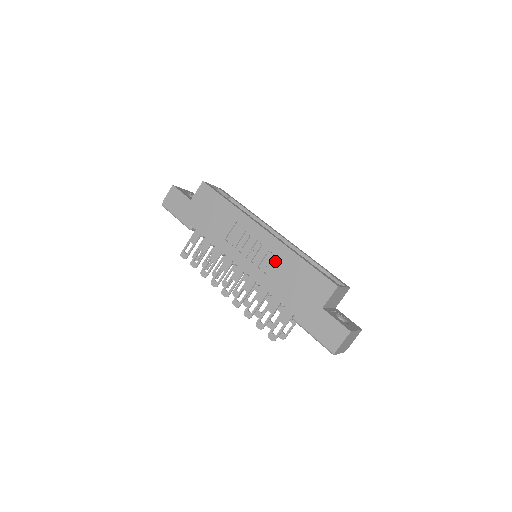
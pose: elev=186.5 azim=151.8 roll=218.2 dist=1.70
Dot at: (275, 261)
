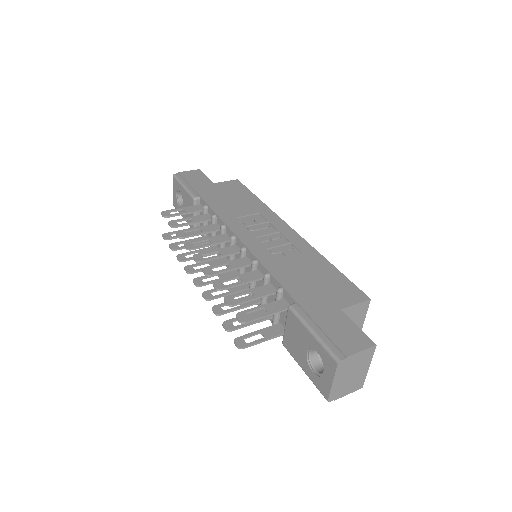
Dot at: (292, 253)
